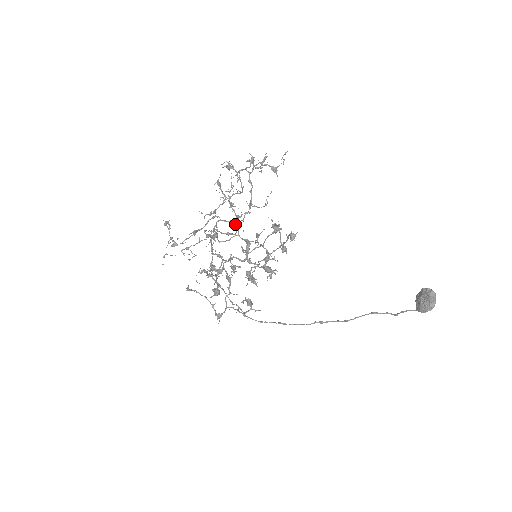
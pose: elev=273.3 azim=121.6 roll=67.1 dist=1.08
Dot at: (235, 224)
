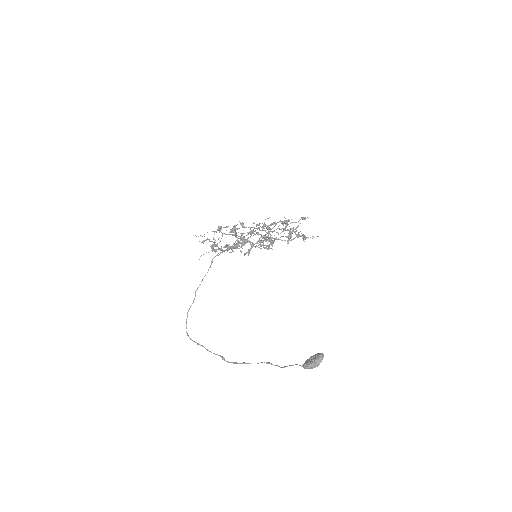
Dot at: (260, 242)
